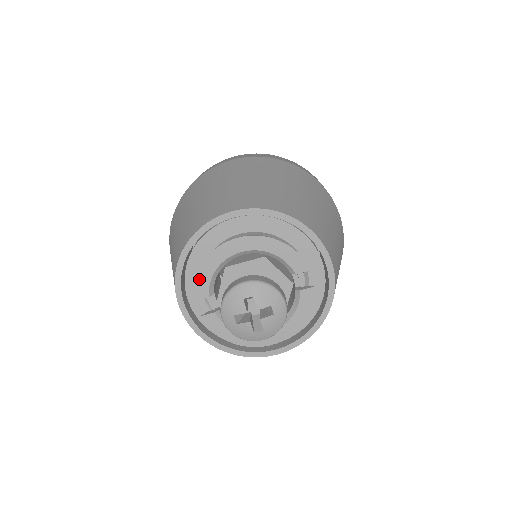
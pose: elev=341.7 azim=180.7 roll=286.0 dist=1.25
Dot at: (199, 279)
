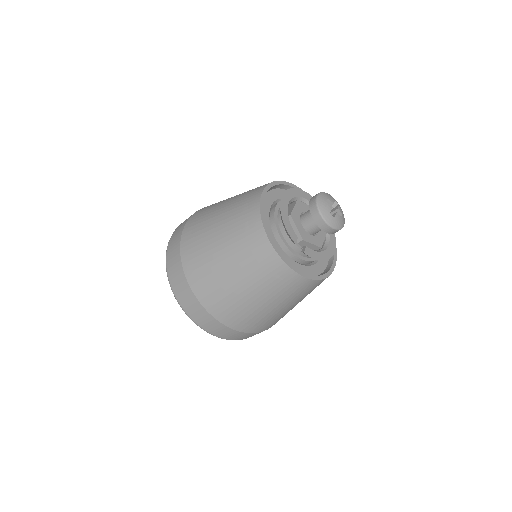
Dot at: (287, 229)
